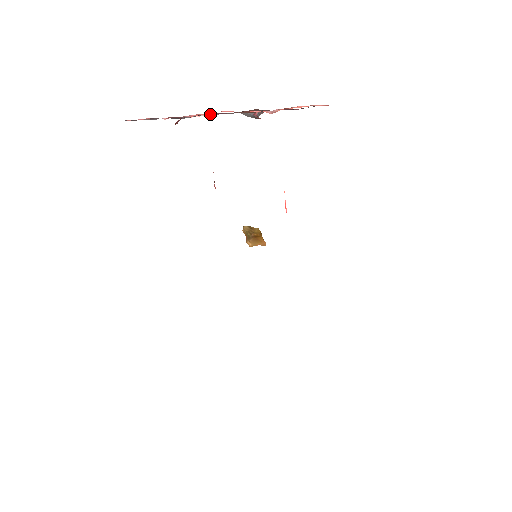
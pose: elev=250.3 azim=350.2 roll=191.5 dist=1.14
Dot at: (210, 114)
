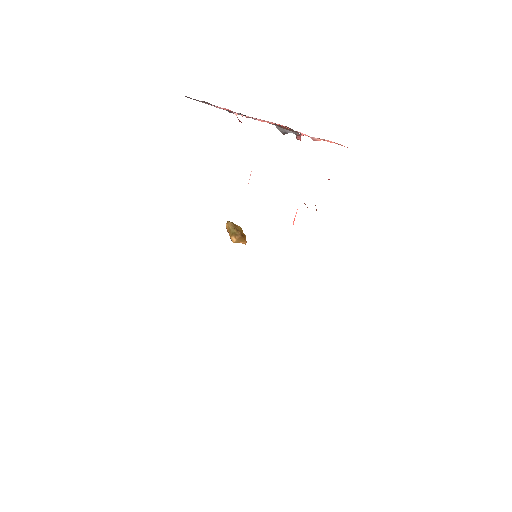
Dot at: occluded
